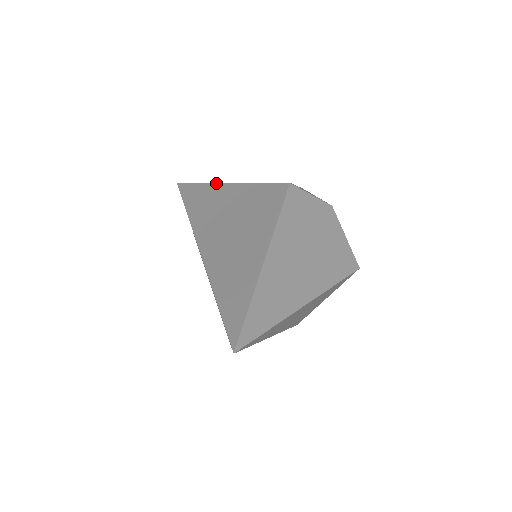
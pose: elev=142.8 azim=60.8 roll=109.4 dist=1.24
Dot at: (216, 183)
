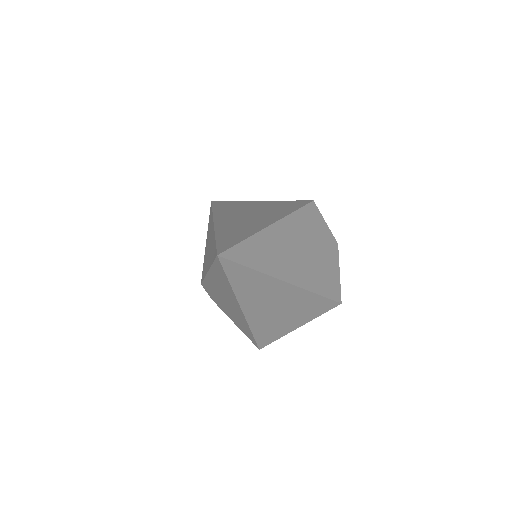
Dot at: (247, 201)
